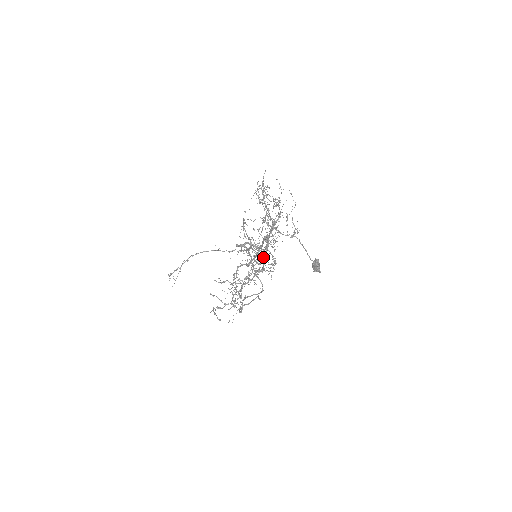
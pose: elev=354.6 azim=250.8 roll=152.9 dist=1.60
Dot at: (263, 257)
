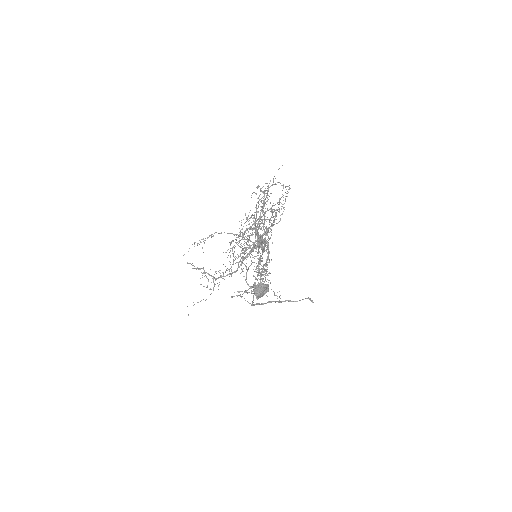
Dot at: occluded
